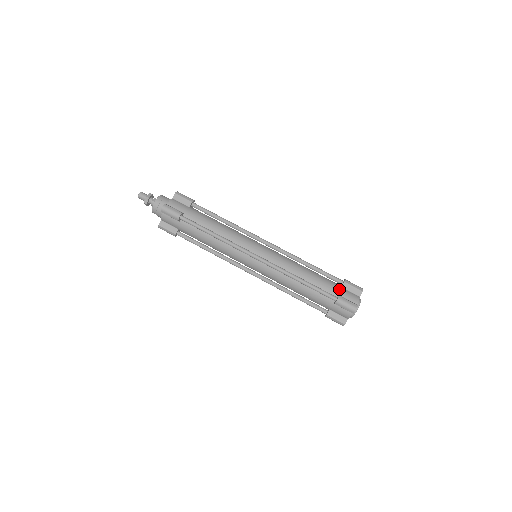
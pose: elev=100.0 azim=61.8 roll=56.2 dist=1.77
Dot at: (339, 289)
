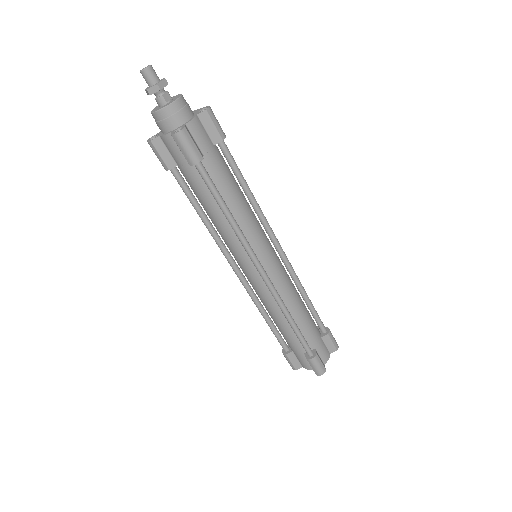
Dot at: (319, 341)
